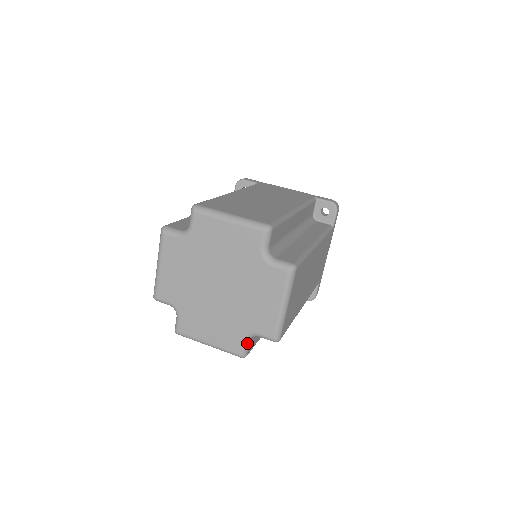
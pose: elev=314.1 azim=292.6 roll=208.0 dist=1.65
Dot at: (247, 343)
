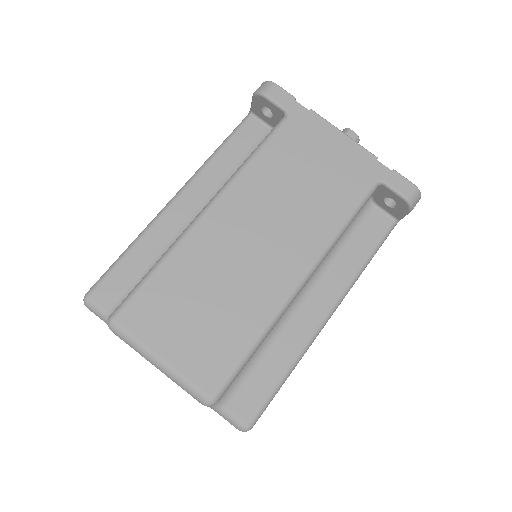
Dot at: occluded
